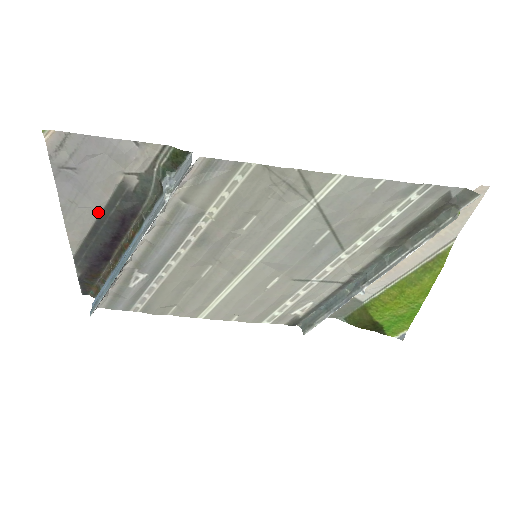
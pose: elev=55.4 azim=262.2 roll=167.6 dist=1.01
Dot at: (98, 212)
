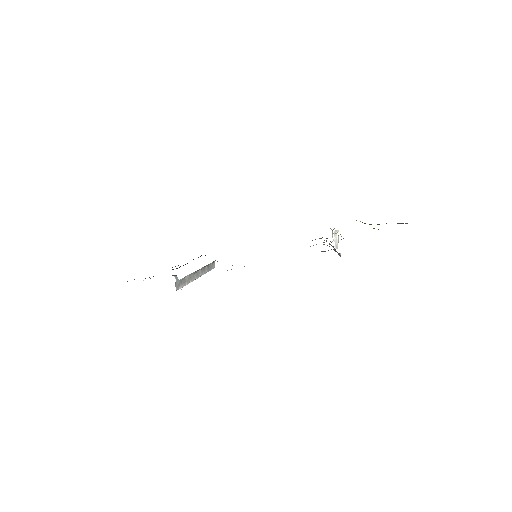
Dot at: occluded
